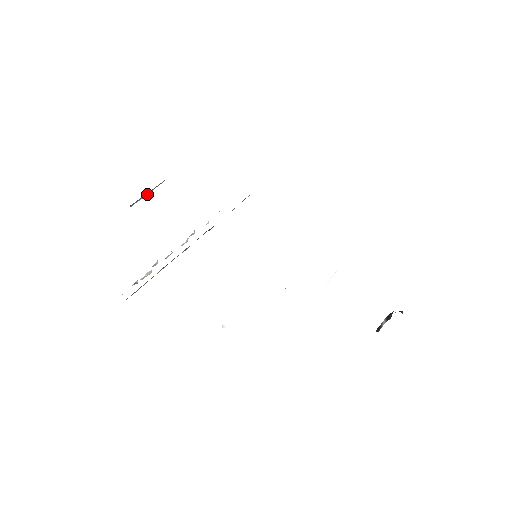
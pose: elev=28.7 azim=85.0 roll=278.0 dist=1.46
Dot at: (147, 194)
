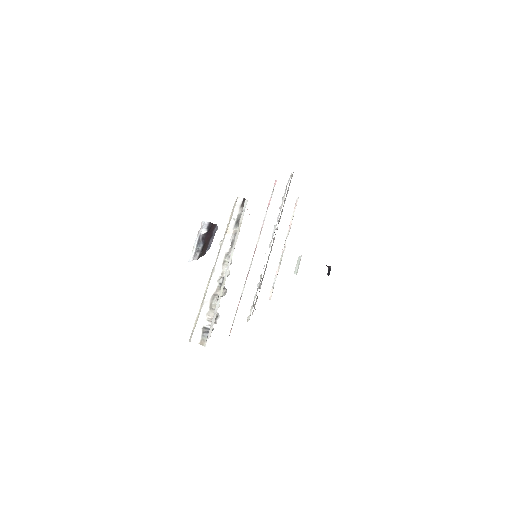
Dot at: (196, 241)
